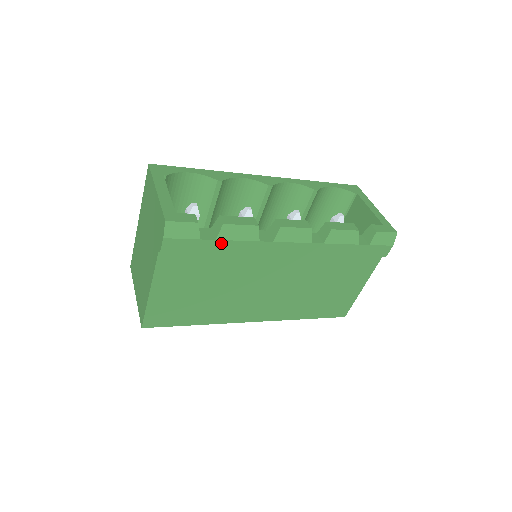
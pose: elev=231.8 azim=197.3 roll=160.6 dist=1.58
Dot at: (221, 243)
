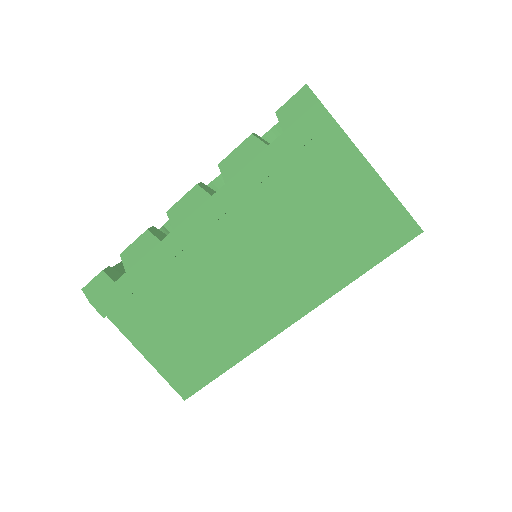
Dot at: (134, 271)
